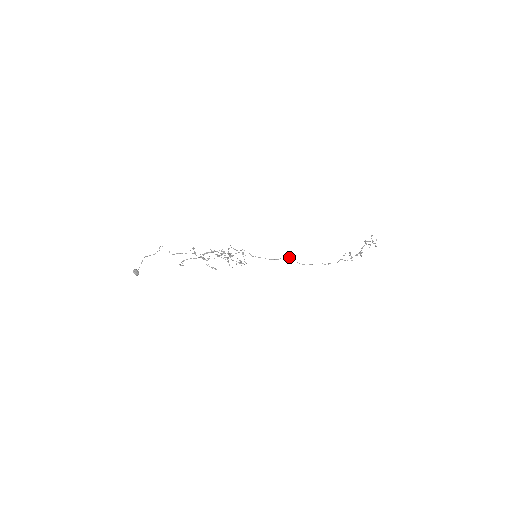
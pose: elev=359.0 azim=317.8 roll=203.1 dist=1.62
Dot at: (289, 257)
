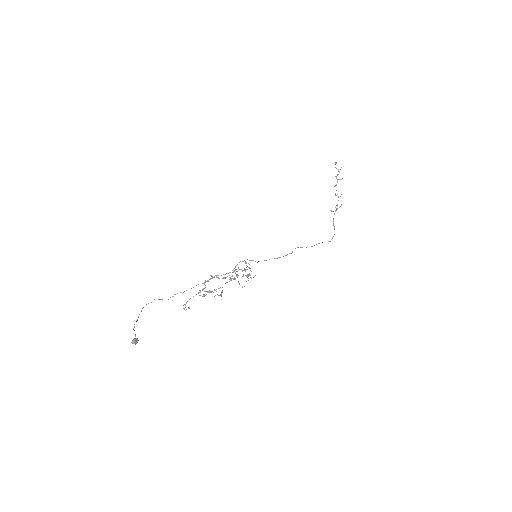
Dot at: occluded
